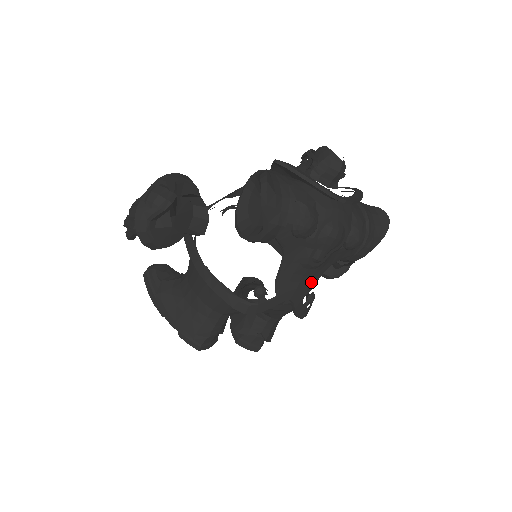
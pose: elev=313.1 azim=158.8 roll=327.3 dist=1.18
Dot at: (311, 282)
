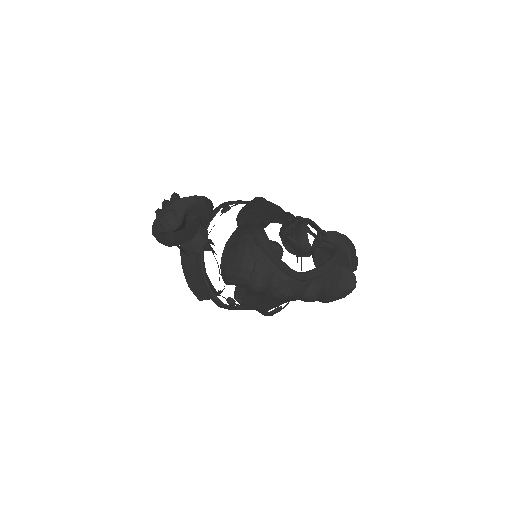
Dot at: (274, 305)
